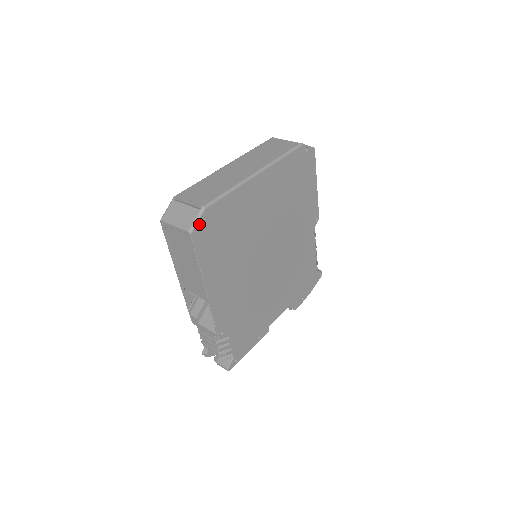
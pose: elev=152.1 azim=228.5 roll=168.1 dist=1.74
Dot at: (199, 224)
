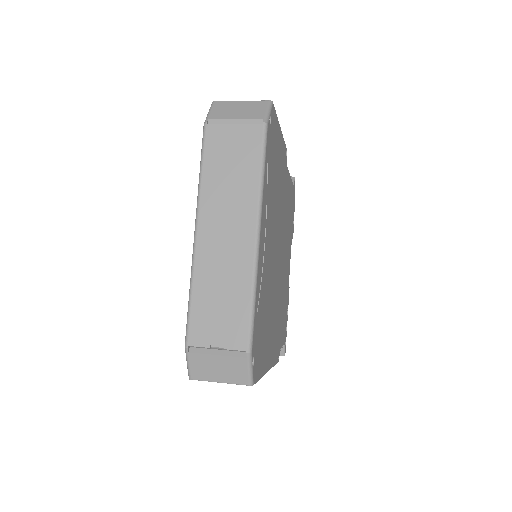
Dot at: (253, 367)
